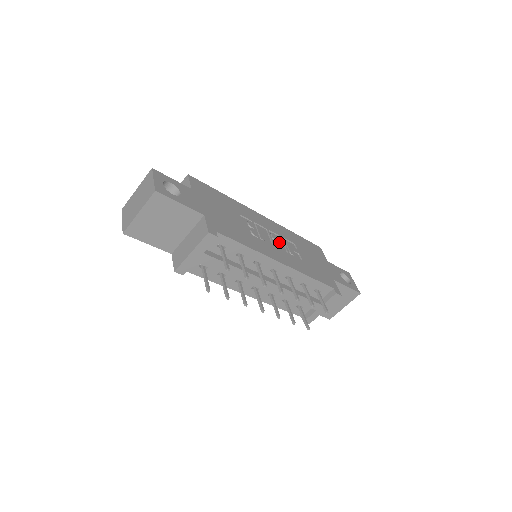
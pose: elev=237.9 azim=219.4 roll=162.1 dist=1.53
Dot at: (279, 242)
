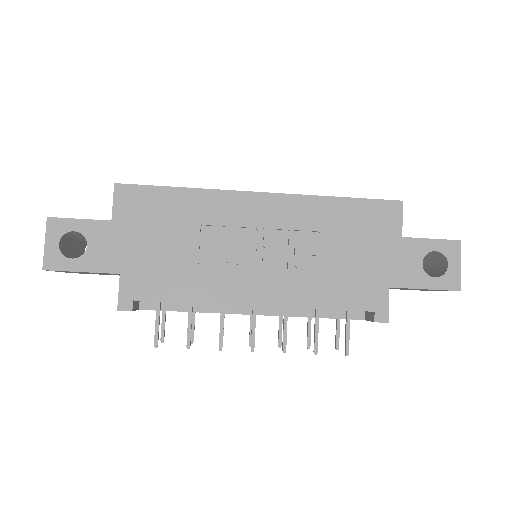
Dot at: (279, 247)
